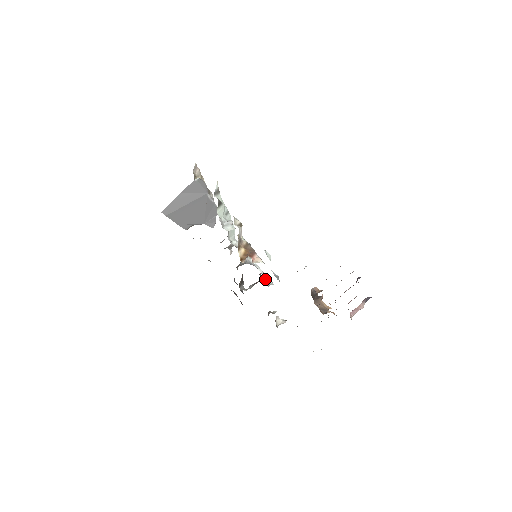
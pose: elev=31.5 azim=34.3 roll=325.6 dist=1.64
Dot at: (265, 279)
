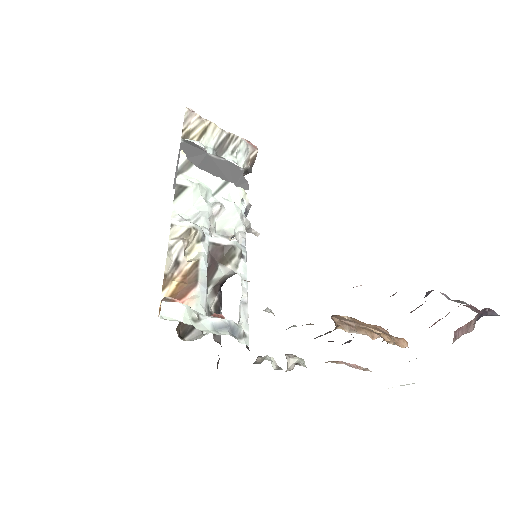
Dot at: (239, 311)
